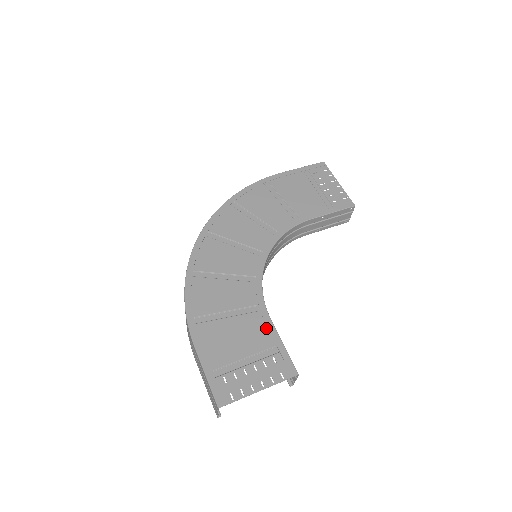
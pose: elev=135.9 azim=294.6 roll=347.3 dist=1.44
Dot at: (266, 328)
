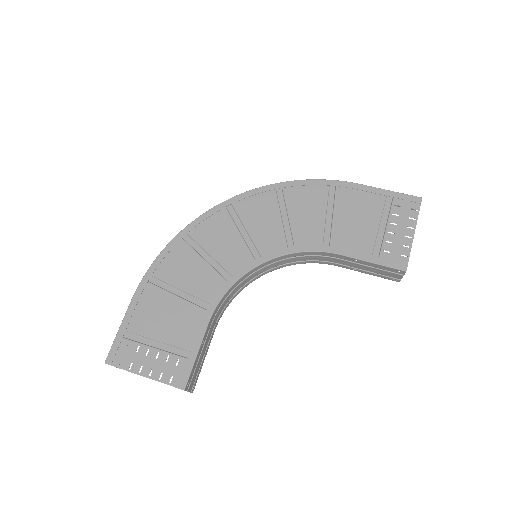
Dot at: (197, 329)
